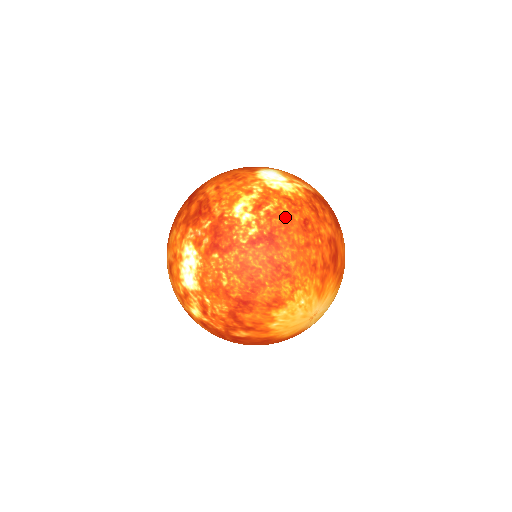
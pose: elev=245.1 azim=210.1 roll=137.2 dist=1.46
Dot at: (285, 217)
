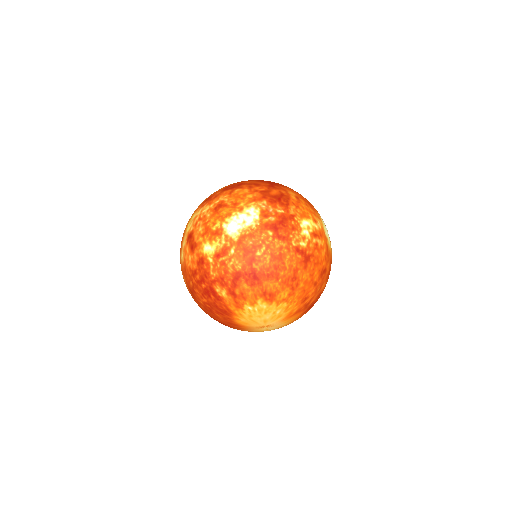
Dot at: (321, 256)
